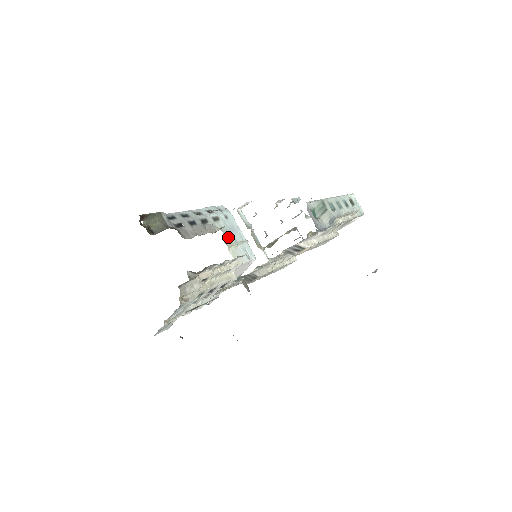
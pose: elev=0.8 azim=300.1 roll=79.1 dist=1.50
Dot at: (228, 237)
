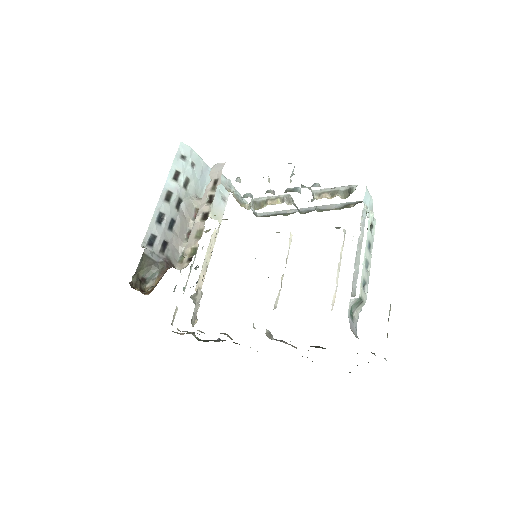
Dot at: occluded
